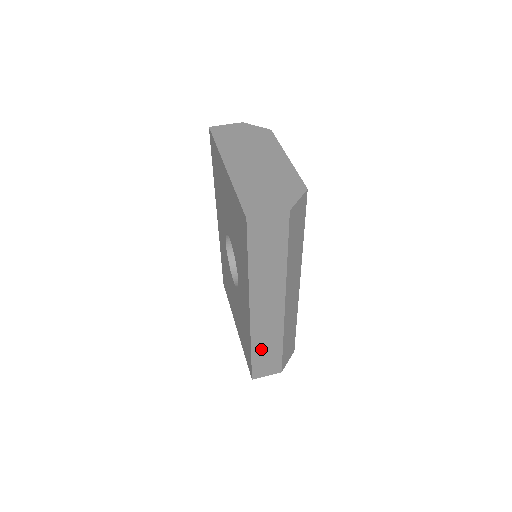
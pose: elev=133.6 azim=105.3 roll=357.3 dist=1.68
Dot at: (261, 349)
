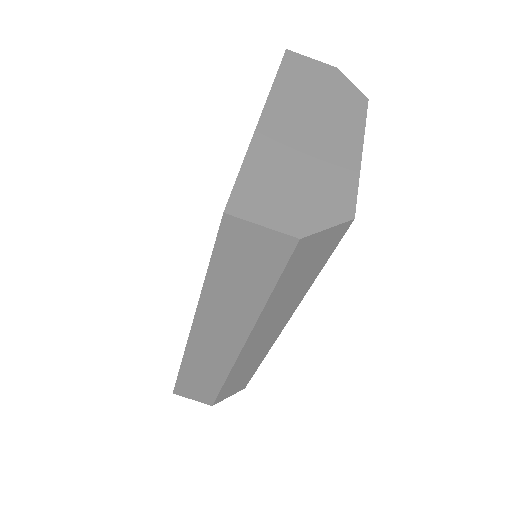
Dot at: (194, 373)
